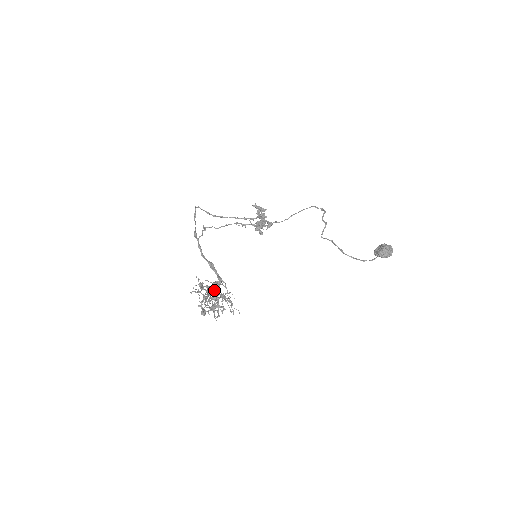
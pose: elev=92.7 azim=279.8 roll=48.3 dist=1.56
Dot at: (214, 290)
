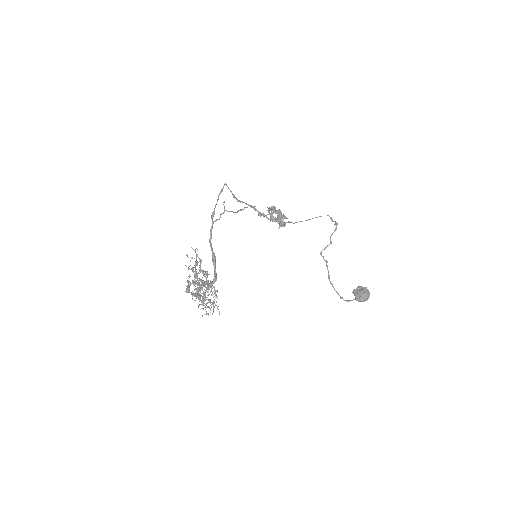
Dot at: (206, 272)
